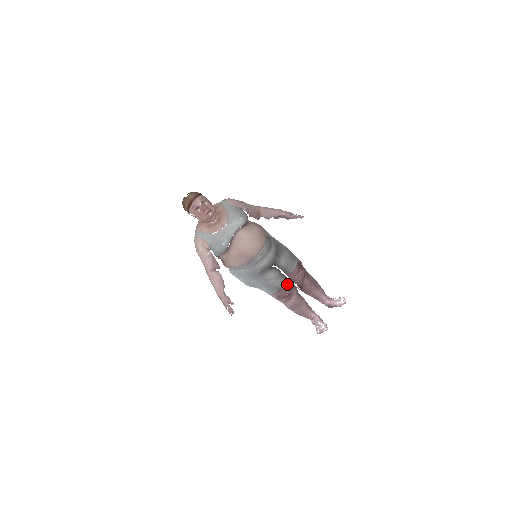
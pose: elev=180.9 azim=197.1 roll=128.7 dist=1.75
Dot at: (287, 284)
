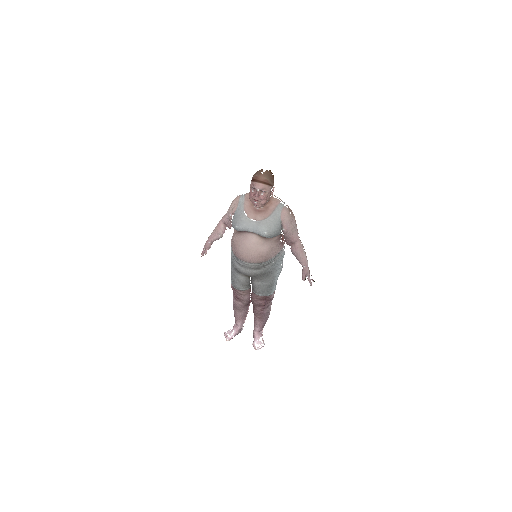
Dot at: (243, 293)
